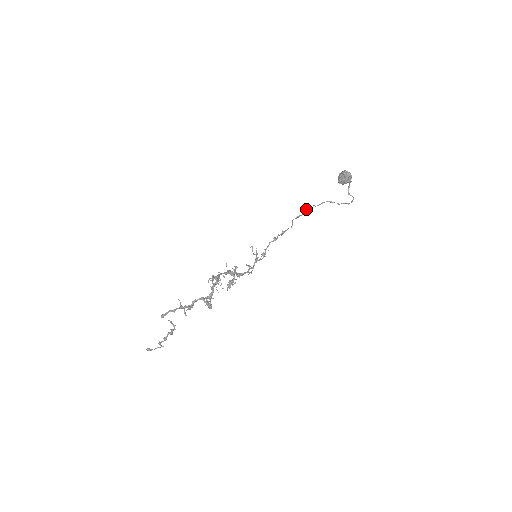
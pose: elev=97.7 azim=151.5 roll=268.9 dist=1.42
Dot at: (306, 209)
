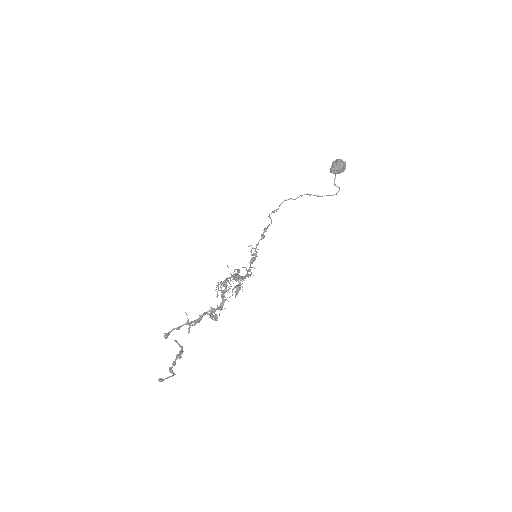
Dot at: occluded
